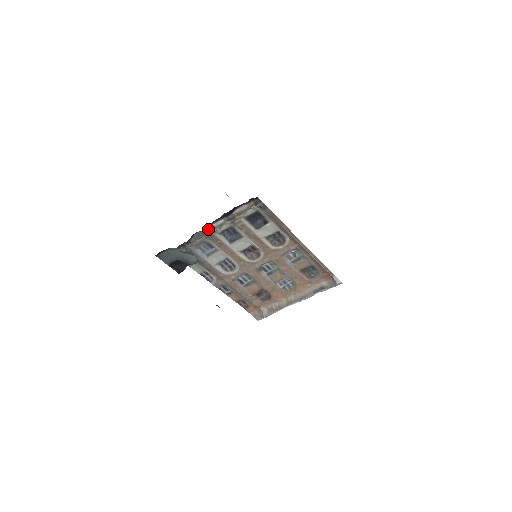
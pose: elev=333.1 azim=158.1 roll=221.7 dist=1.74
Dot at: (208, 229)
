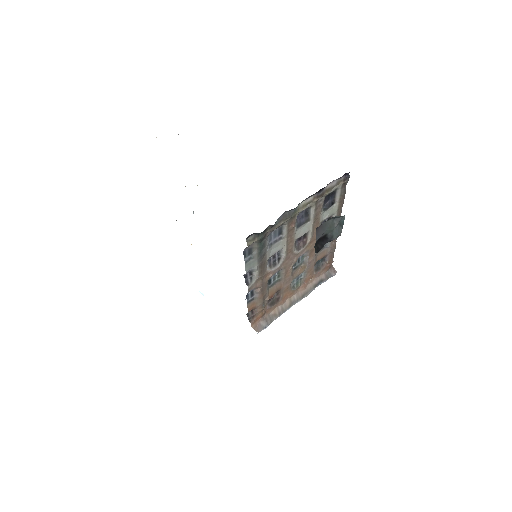
Dot at: (296, 208)
